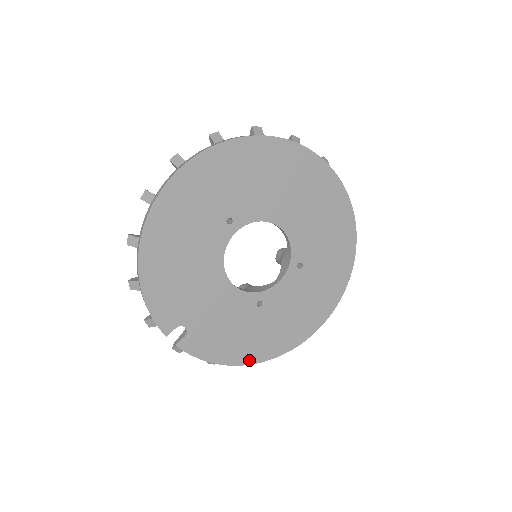
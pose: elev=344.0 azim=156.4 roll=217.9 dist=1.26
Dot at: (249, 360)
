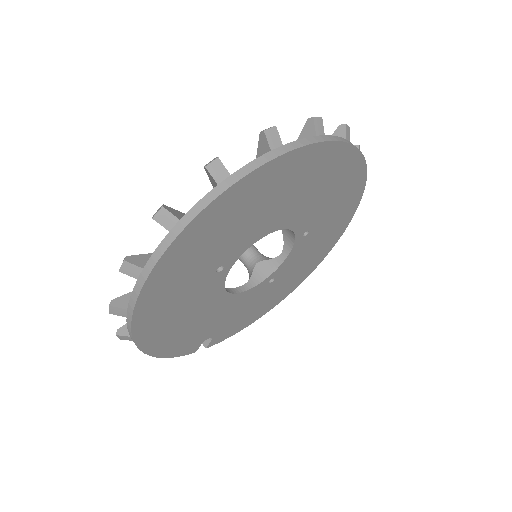
Dot at: (272, 306)
